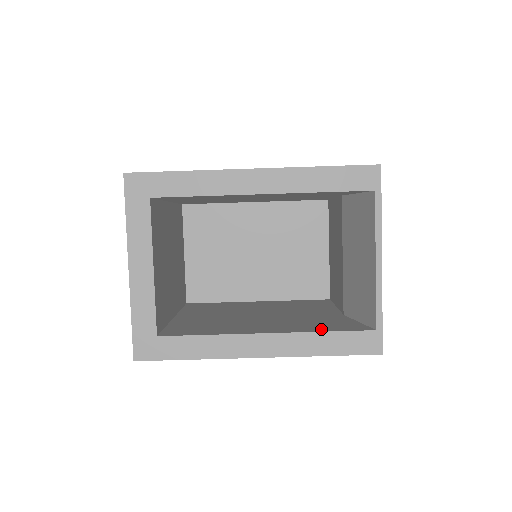
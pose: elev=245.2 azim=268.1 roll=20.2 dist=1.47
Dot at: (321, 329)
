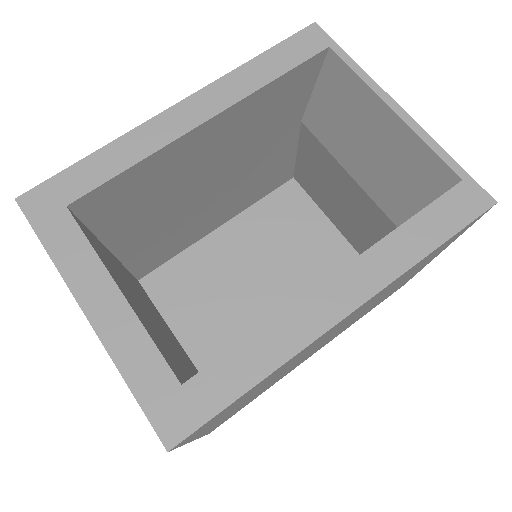
Dot at: occluded
